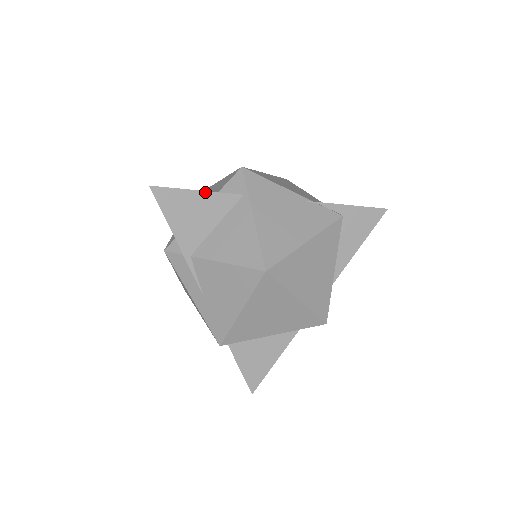
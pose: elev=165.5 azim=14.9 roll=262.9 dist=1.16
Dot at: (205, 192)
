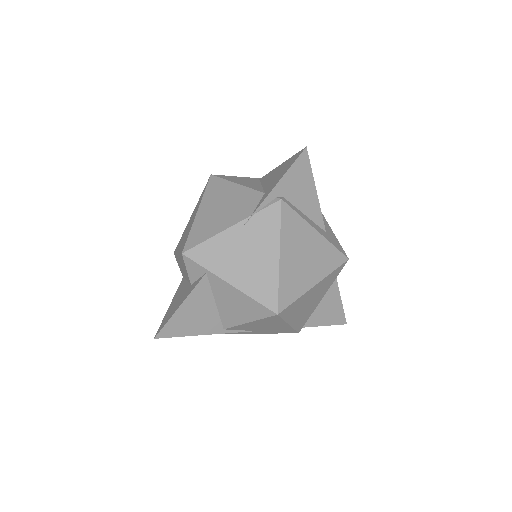
Dot at: (185, 301)
